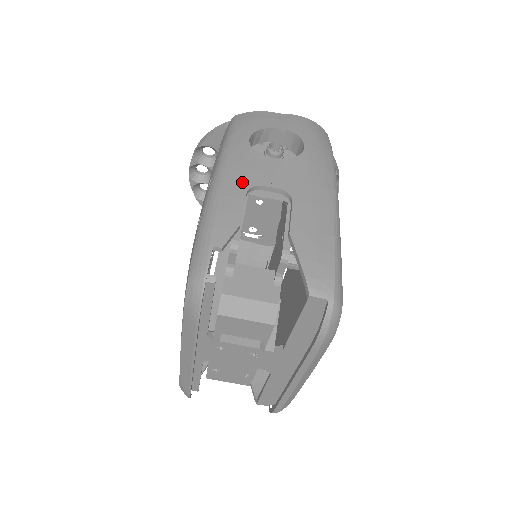
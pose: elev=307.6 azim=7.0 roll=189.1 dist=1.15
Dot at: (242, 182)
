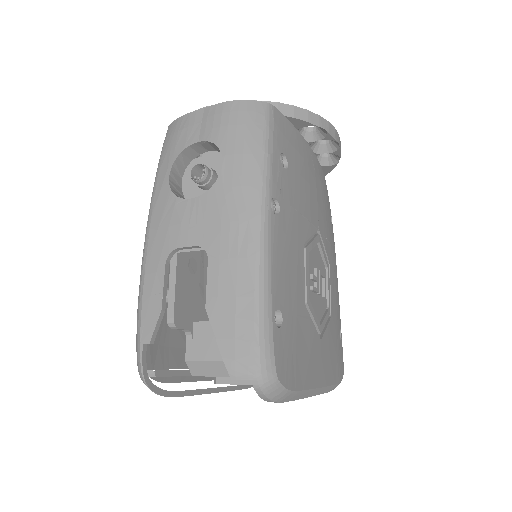
Dot at: (161, 249)
